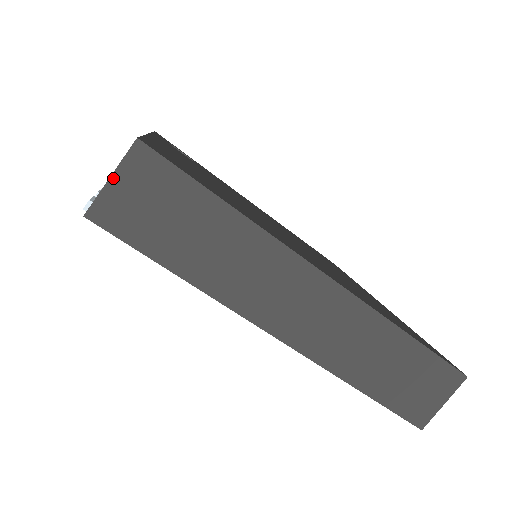
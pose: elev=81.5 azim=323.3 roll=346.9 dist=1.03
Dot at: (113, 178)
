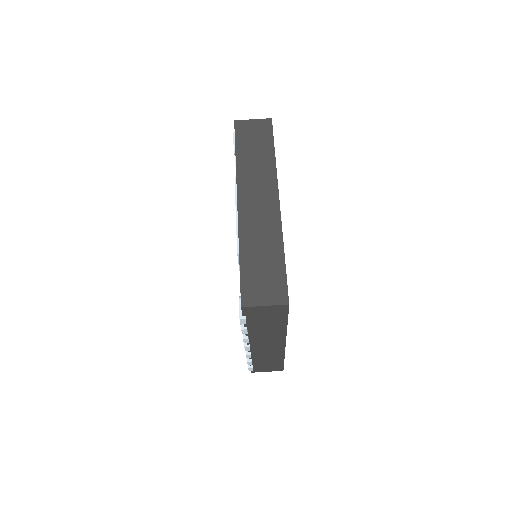
Dot at: (254, 120)
